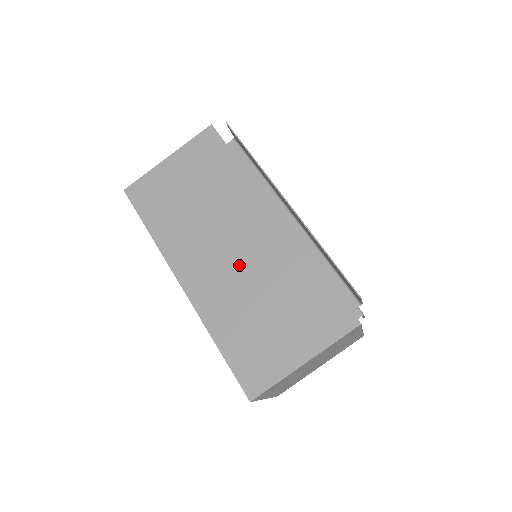
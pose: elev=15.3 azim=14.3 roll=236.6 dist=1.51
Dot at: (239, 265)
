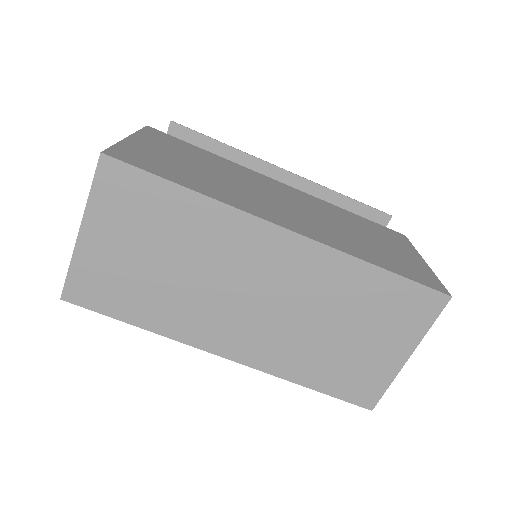
Dot at: (306, 211)
